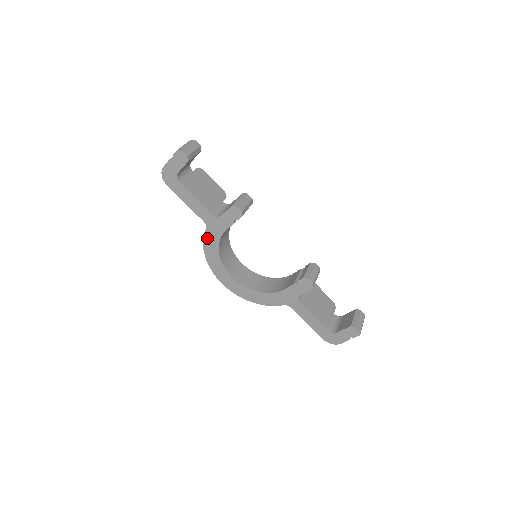
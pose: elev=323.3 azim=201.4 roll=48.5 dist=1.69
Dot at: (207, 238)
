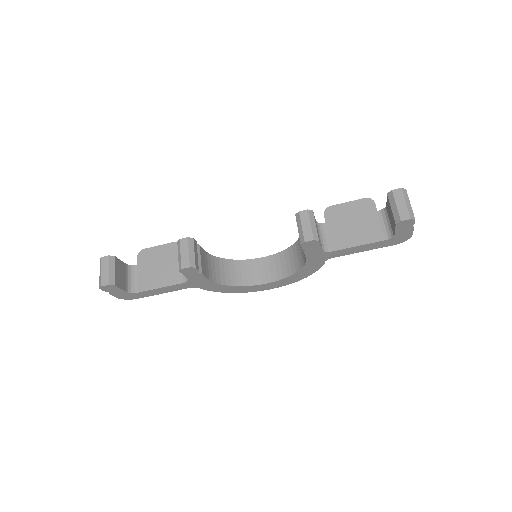
Dot at: (210, 289)
